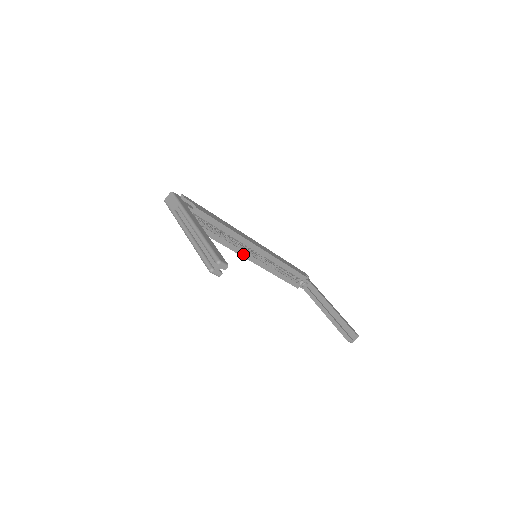
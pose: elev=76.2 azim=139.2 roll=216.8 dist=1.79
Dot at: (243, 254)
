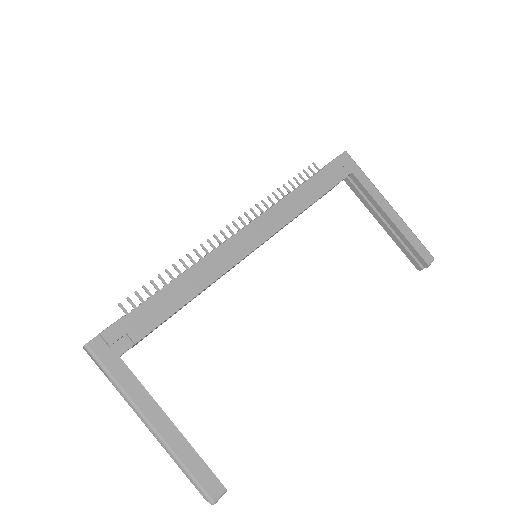
Dot at: occluded
